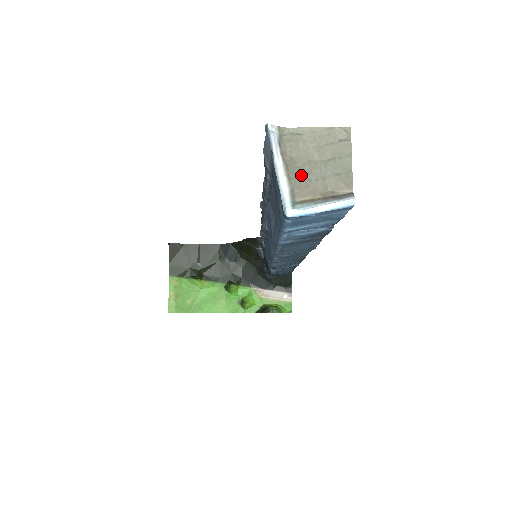
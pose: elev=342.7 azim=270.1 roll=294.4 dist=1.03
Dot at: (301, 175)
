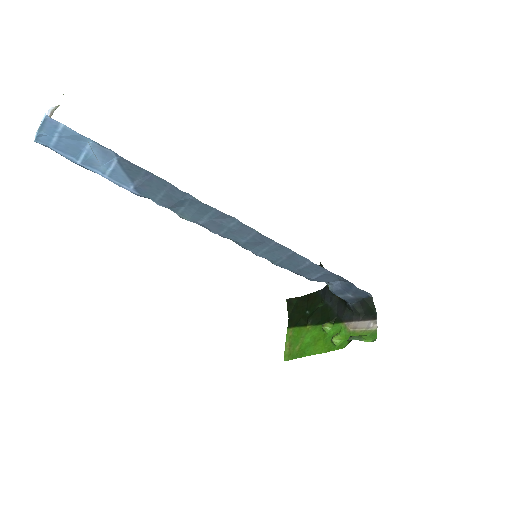
Dot at: occluded
